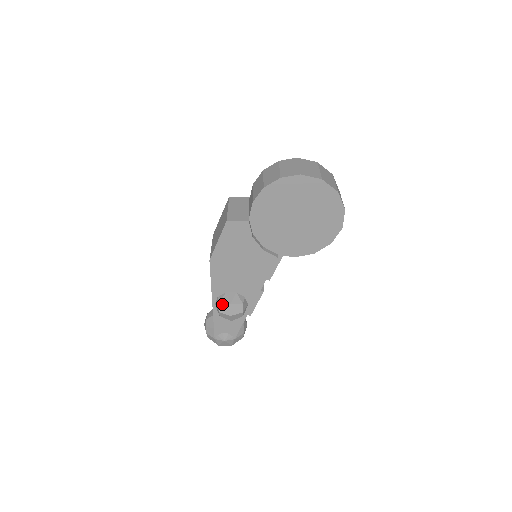
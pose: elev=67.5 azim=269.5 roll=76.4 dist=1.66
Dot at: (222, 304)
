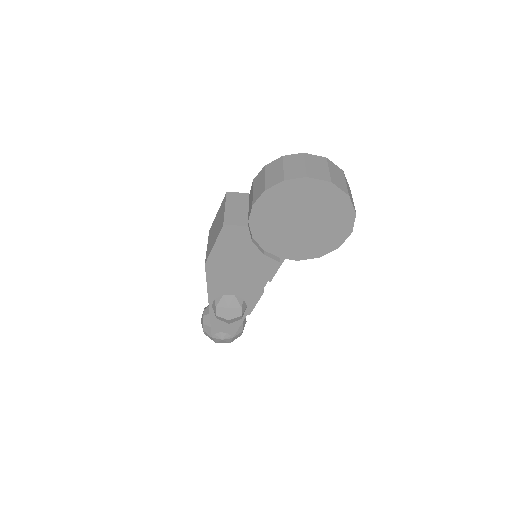
Dot at: (219, 308)
